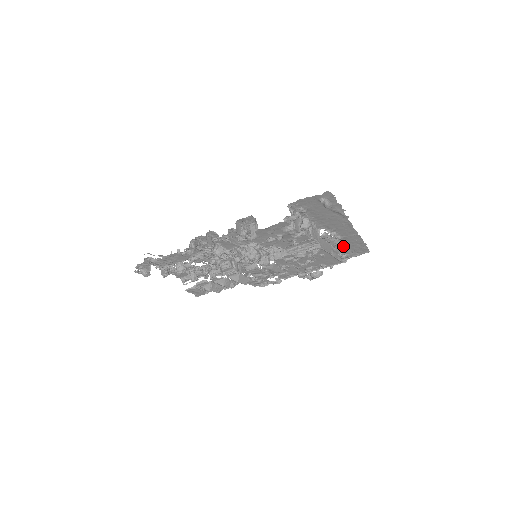
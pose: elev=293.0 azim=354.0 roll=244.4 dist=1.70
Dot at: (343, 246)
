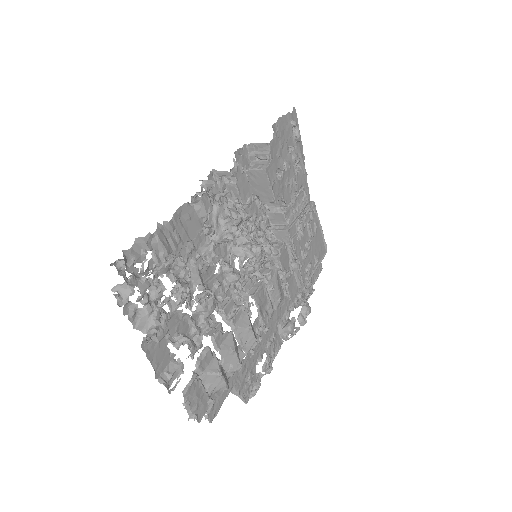
Dot at: occluded
